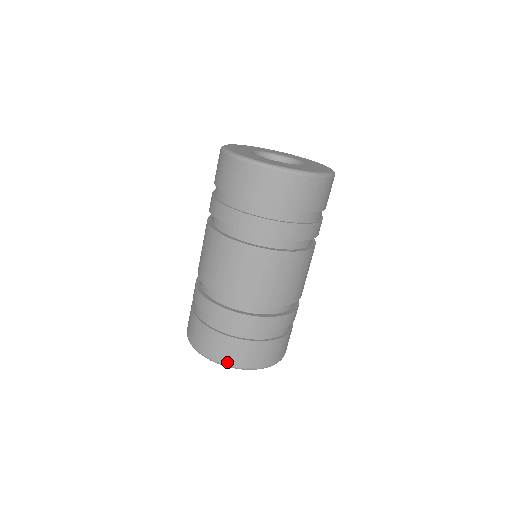
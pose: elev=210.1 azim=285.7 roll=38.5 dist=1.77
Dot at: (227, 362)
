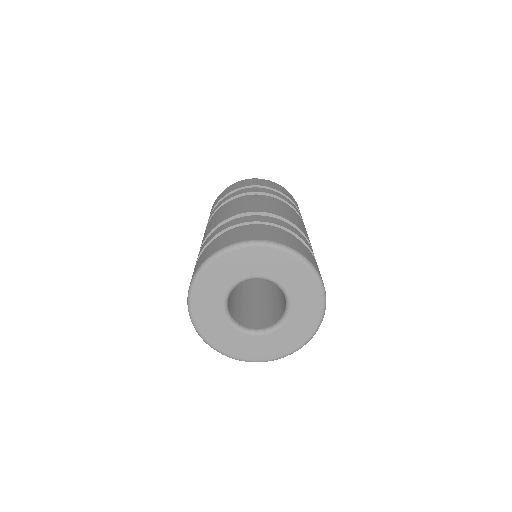
Dot at: (228, 244)
